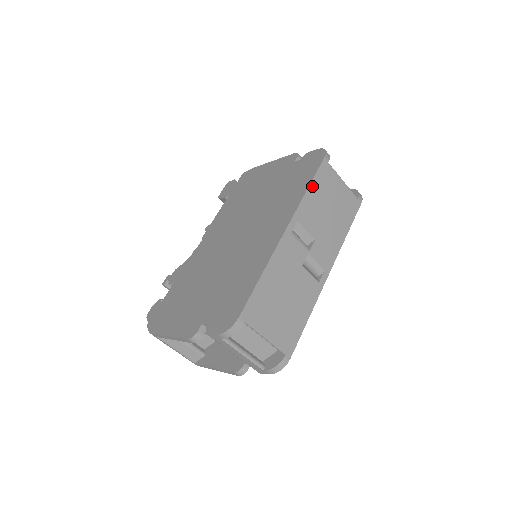
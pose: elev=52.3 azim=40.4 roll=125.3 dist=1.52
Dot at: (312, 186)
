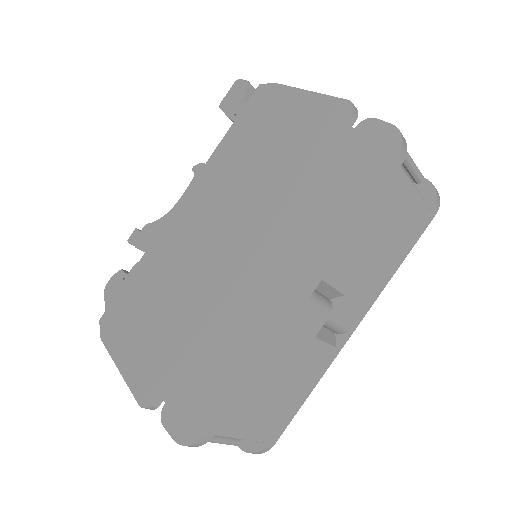
Dot at: (361, 216)
